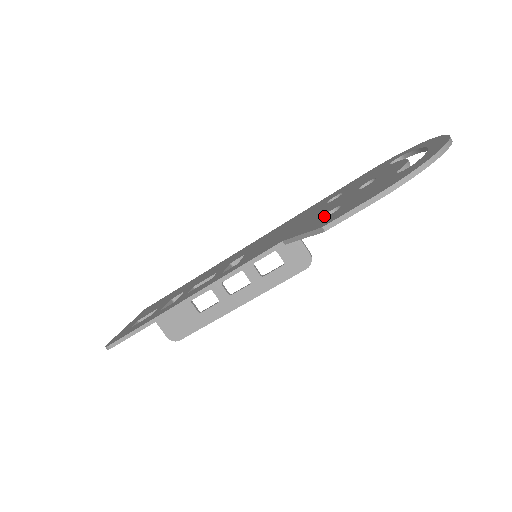
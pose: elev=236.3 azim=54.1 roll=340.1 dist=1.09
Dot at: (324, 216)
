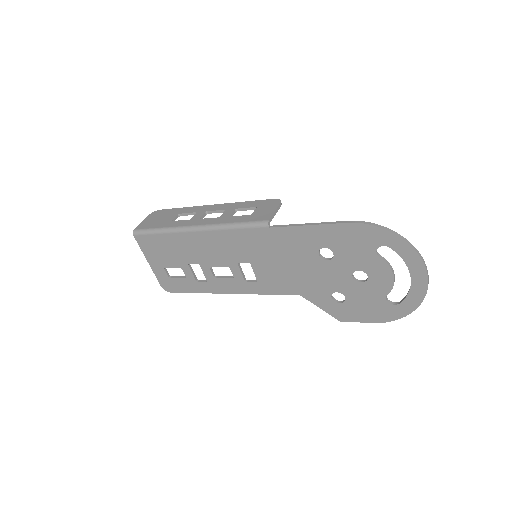
Dot at: (331, 296)
